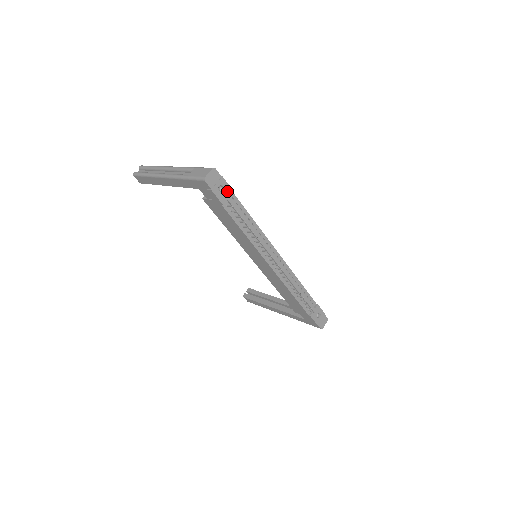
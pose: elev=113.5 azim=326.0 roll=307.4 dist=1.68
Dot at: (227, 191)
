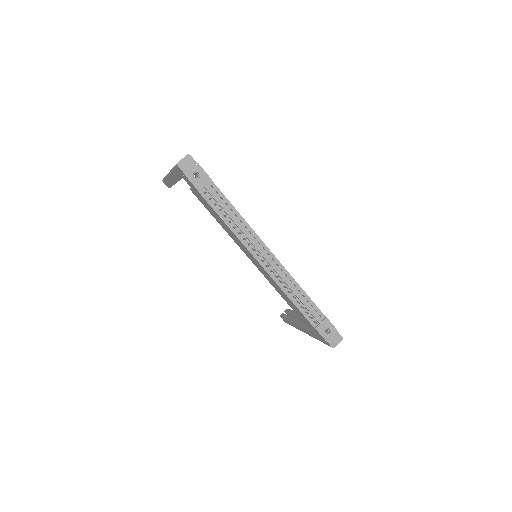
Dot at: (204, 178)
